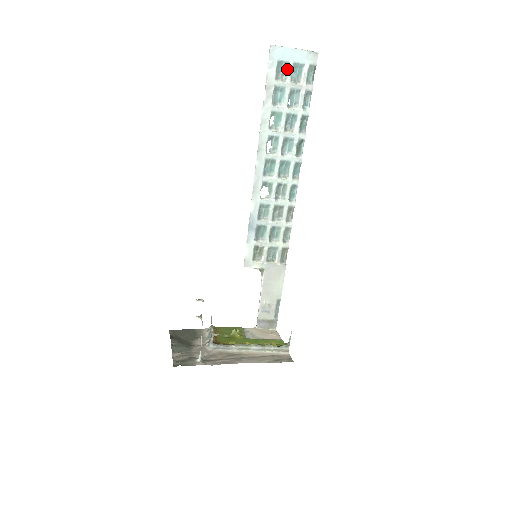
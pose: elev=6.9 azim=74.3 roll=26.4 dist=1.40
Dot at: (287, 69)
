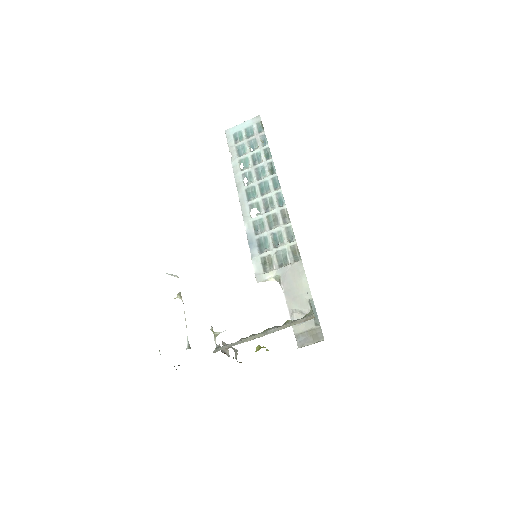
Dot at: (242, 135)
